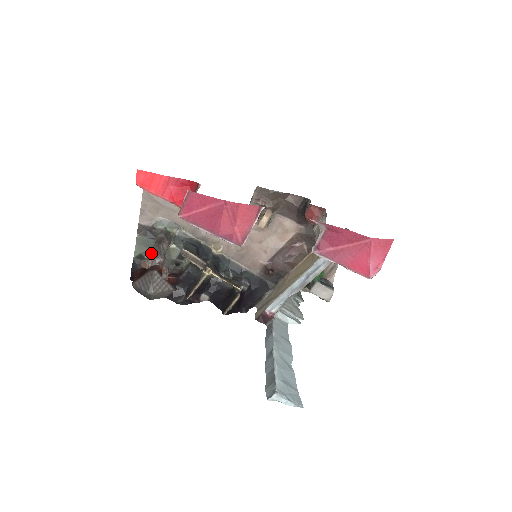
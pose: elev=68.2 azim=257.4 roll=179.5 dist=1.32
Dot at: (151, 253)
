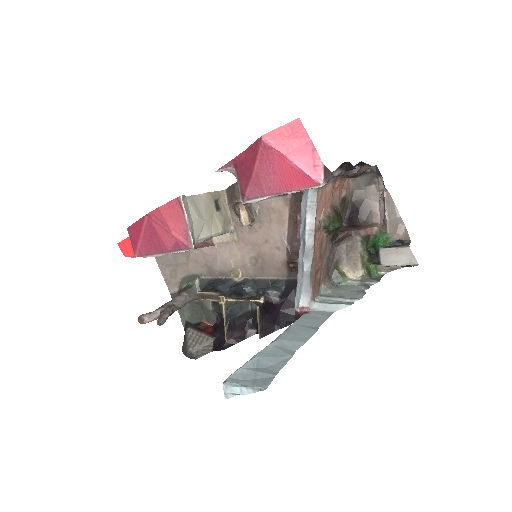
Dot at: occluded
